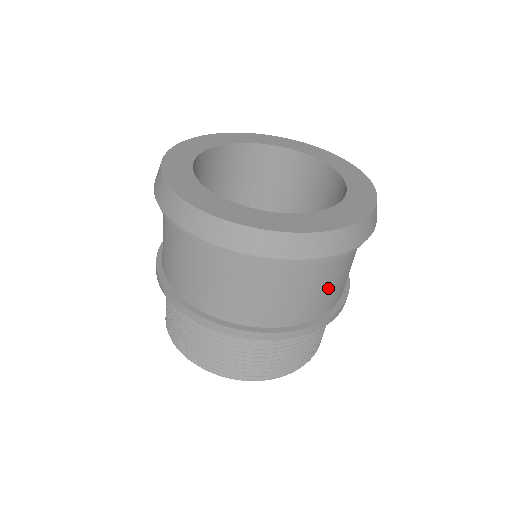
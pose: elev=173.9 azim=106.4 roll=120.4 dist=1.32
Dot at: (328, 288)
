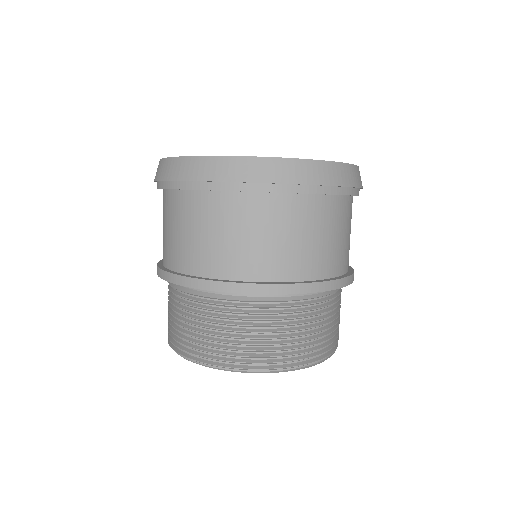
Dot at: (347, 238)
